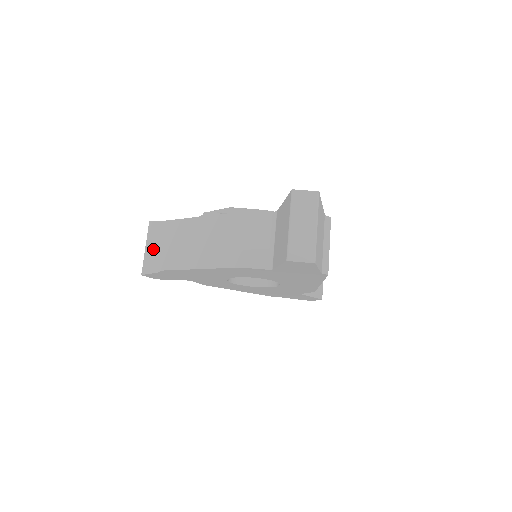
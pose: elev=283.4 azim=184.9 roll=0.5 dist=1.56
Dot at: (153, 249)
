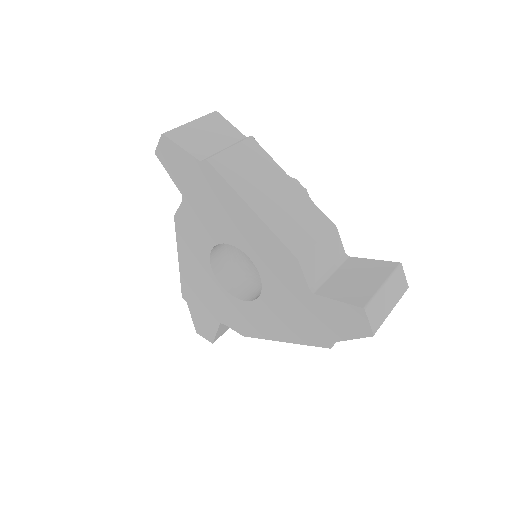
Dot at: occluded
